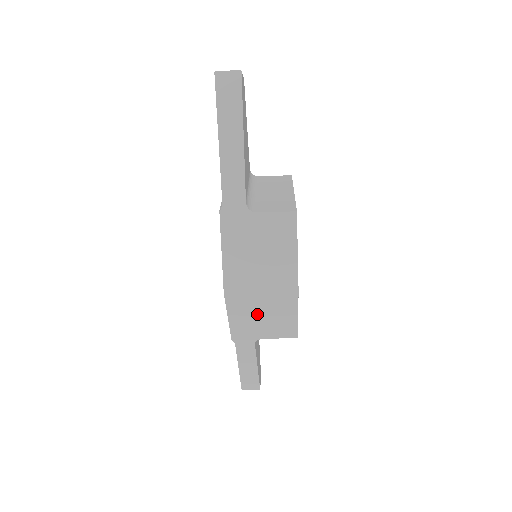
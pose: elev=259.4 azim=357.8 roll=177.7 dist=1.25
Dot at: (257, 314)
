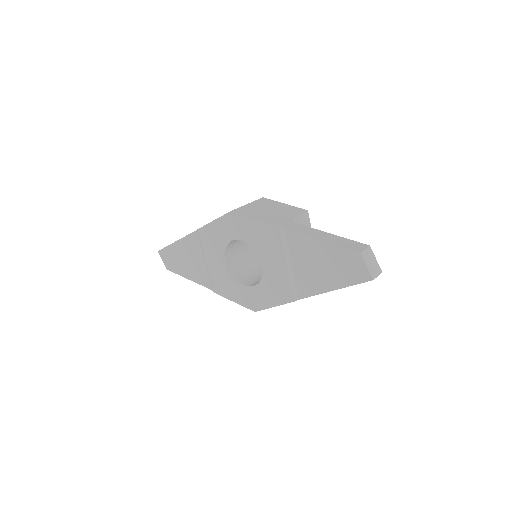
Dot at: occluded
